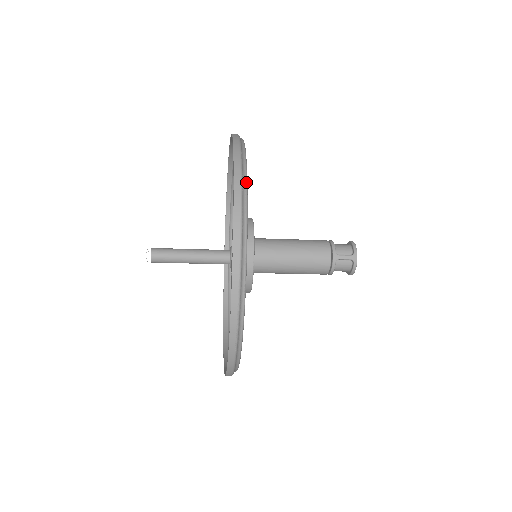
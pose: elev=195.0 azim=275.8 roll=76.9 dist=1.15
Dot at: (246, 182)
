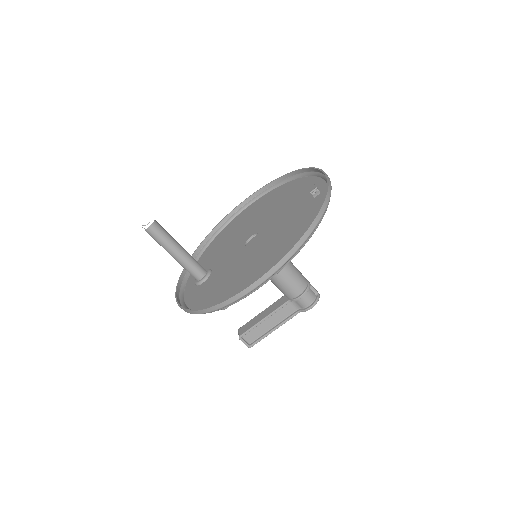
Dot at: (309, 176)
